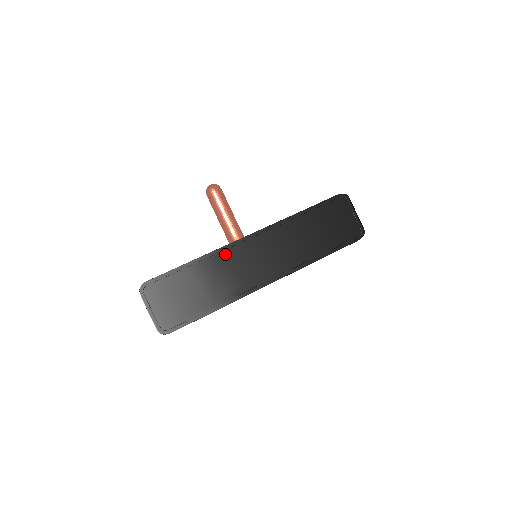
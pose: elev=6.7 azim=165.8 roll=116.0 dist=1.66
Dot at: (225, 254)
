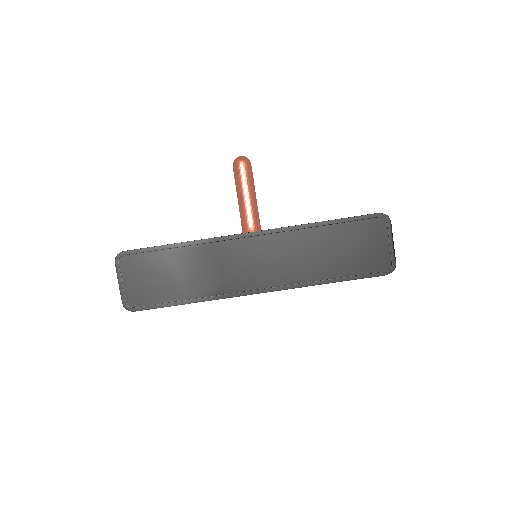
Dot at: (217, 246)
